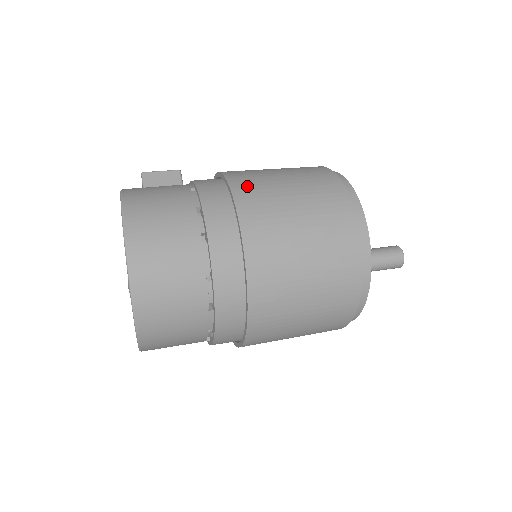
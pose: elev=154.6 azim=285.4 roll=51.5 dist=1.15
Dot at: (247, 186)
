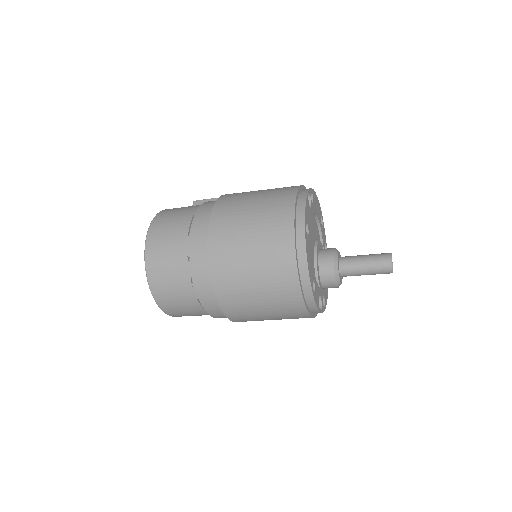
Dot at: (227, 200)
